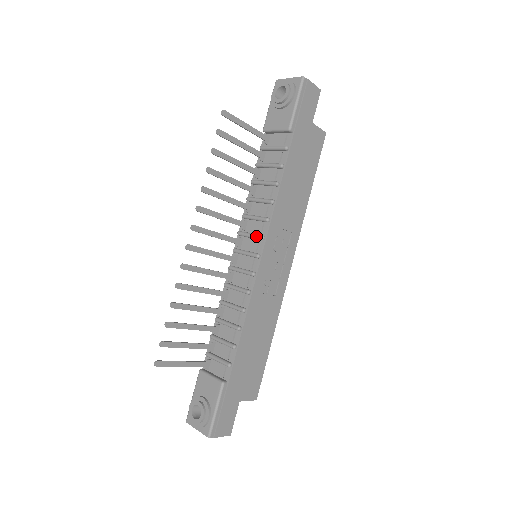
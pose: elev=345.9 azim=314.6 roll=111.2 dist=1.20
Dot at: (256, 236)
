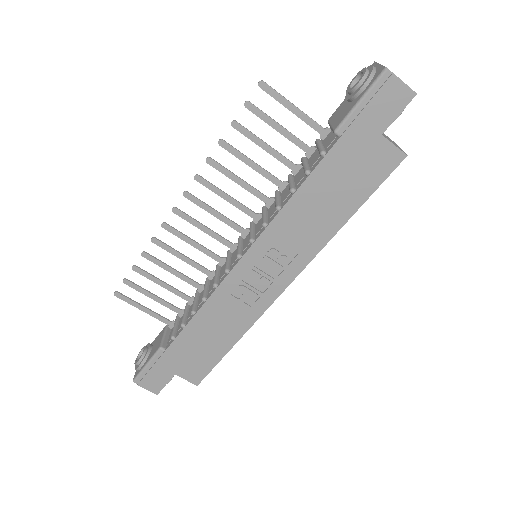
Dot at: (250, 235)
